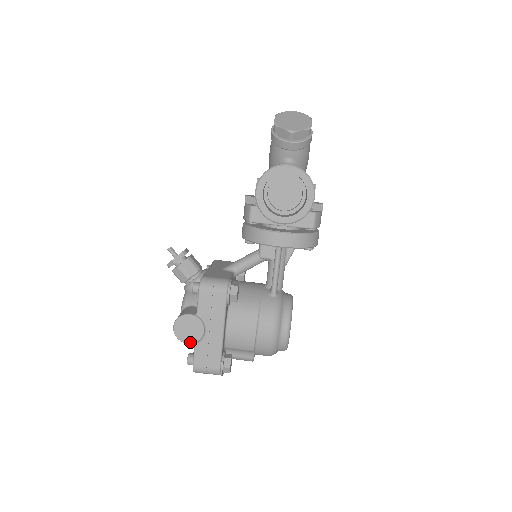
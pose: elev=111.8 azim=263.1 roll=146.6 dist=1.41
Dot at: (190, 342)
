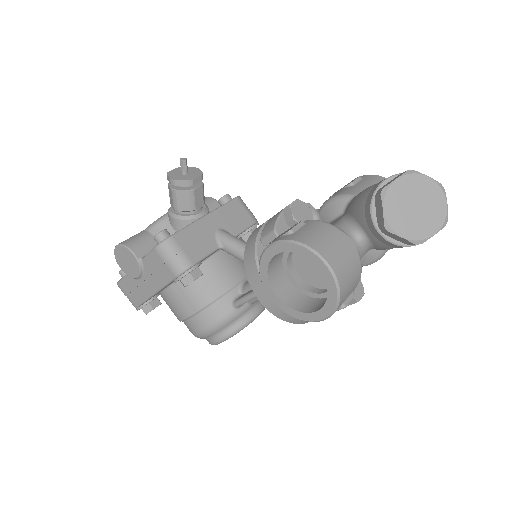
Dot at: (123, 270)
